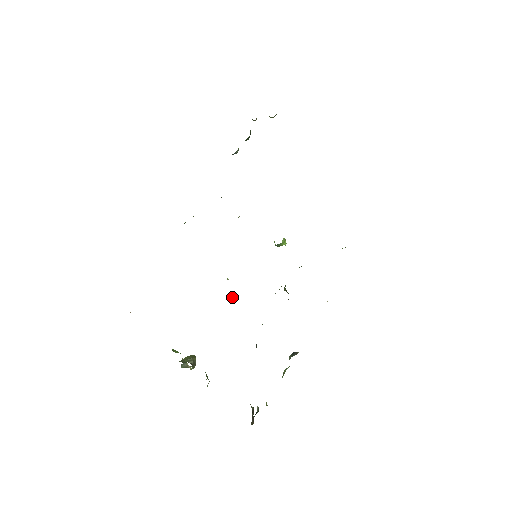
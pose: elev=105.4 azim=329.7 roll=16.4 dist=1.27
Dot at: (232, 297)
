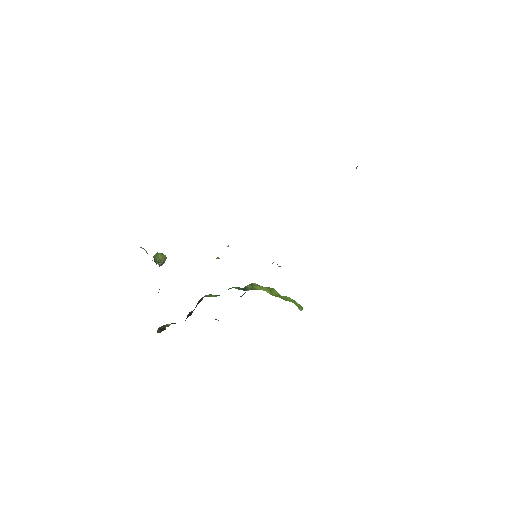
Dot at: (219, 258)
